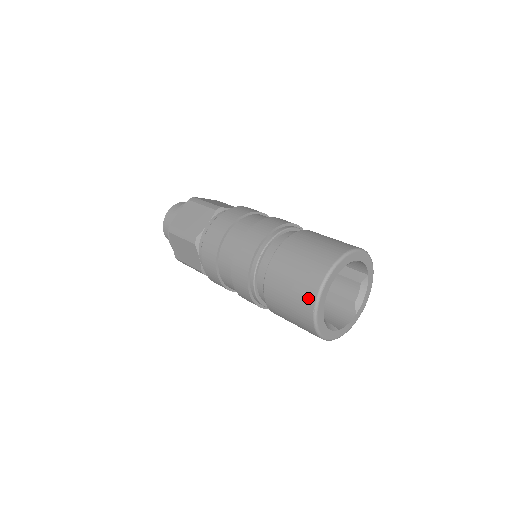
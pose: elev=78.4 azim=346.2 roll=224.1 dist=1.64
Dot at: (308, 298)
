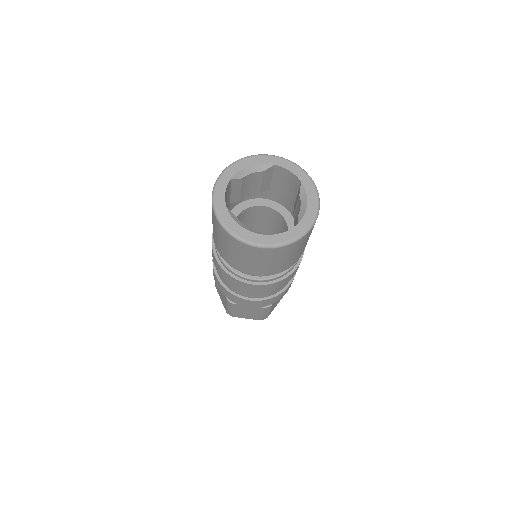
Dot at: occluded
